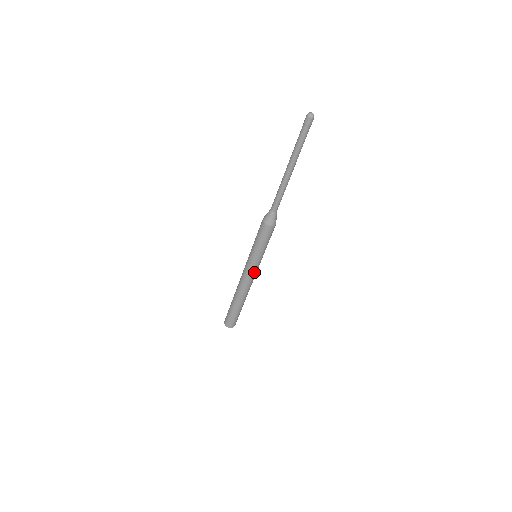
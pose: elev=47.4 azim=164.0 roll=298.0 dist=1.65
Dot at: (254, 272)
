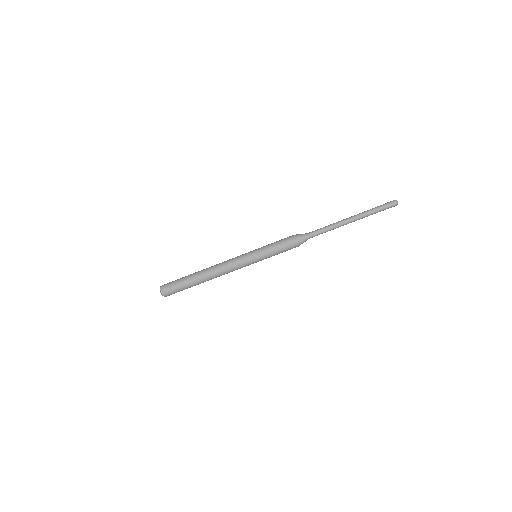
Dot at: (241, 264)
